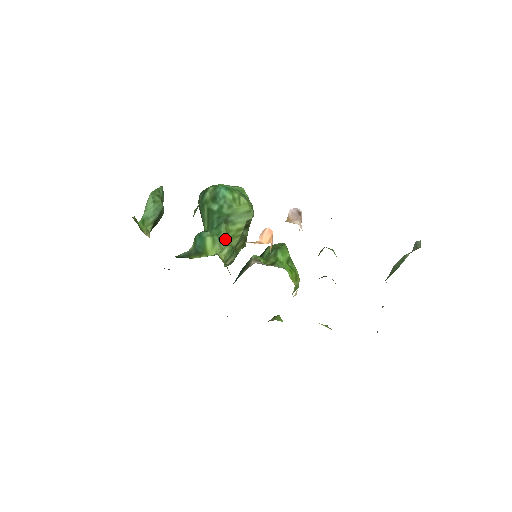
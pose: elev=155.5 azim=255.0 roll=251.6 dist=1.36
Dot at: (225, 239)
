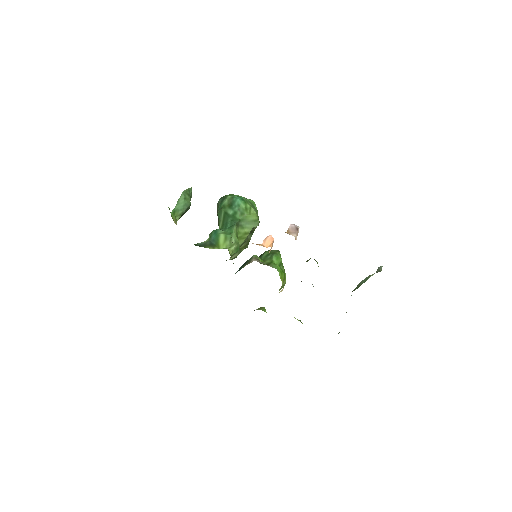
Dot at: (235, 238)
